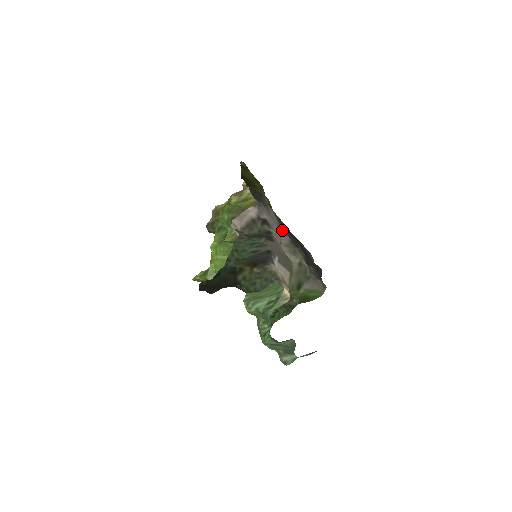
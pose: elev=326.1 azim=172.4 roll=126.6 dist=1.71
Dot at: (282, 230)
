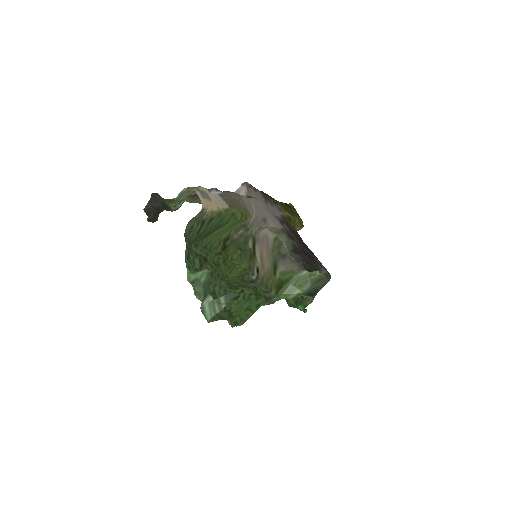
Dot at: (276, 219)
